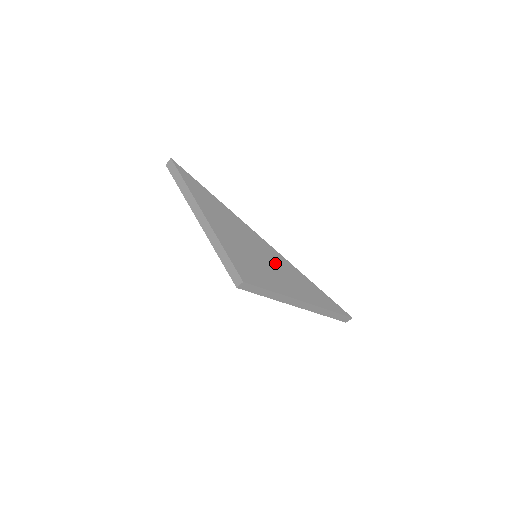
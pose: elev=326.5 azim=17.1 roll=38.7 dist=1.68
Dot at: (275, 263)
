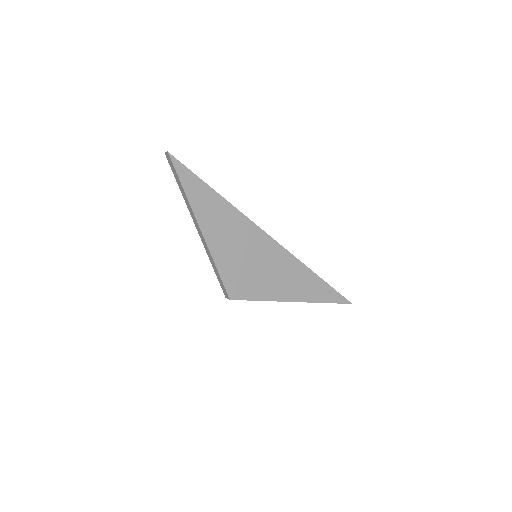
Dot at: (275, 263)
